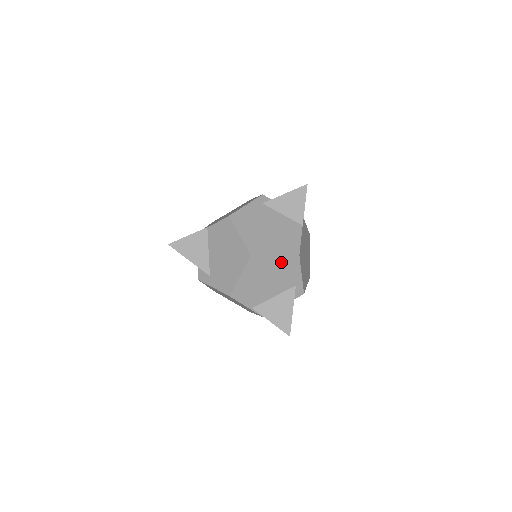
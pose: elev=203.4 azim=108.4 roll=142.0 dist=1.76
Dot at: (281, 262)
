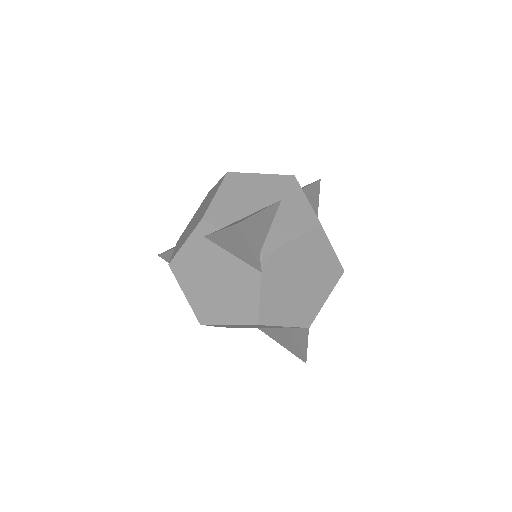
Dot at: (242, 325)
